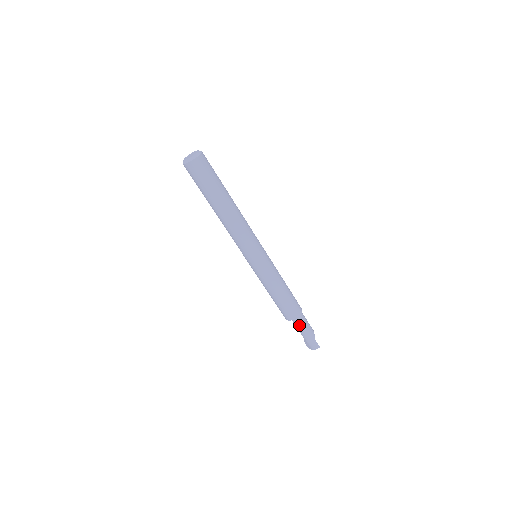
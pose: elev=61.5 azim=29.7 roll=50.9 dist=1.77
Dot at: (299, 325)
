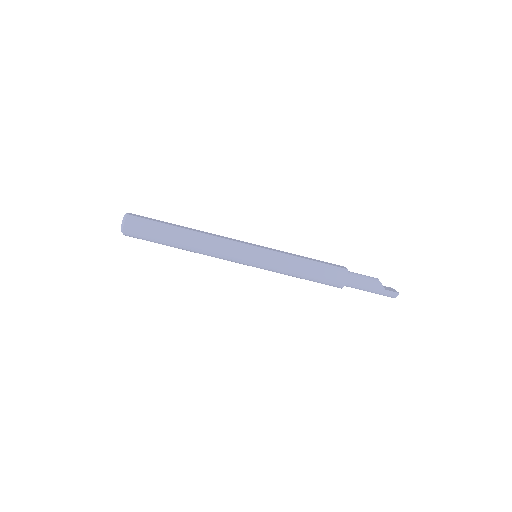
Dot at: (355, 287)
